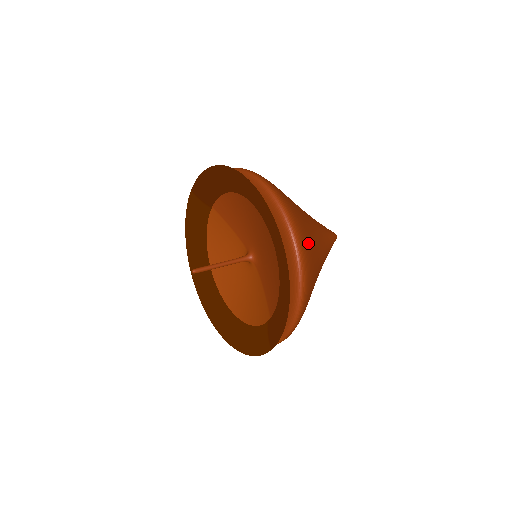
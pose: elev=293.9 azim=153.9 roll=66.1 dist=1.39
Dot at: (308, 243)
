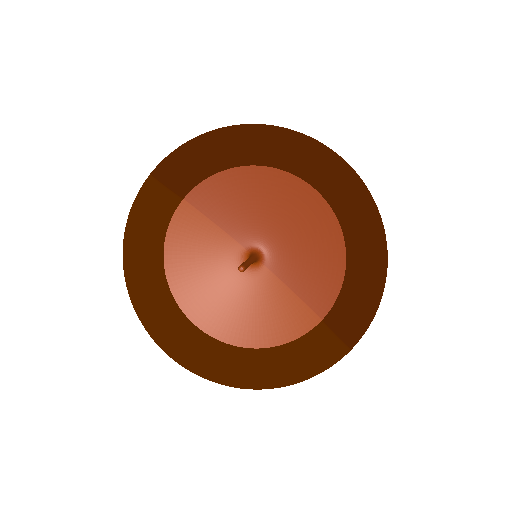
Dot at: occluded
